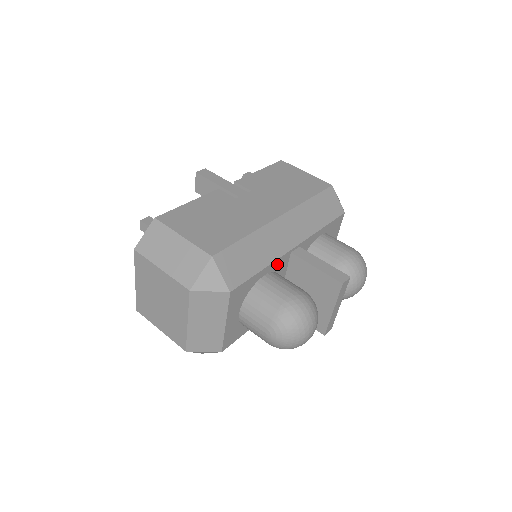
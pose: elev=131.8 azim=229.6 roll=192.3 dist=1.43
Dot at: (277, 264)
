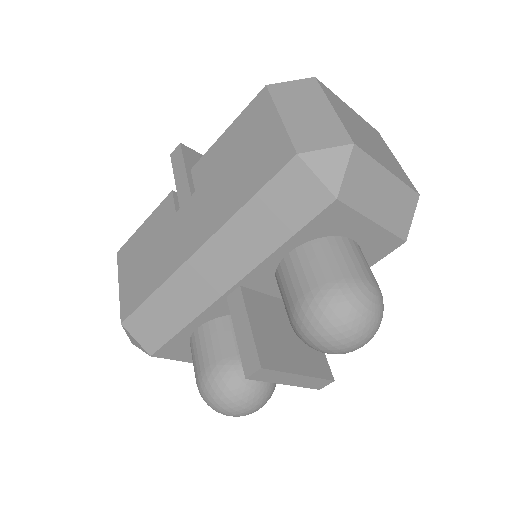
Dot at: (212, 313)
